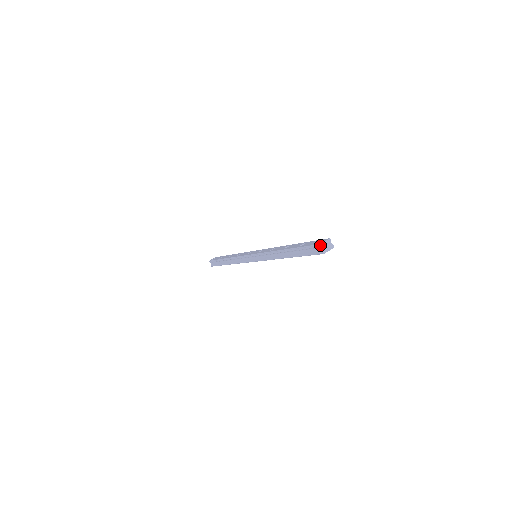
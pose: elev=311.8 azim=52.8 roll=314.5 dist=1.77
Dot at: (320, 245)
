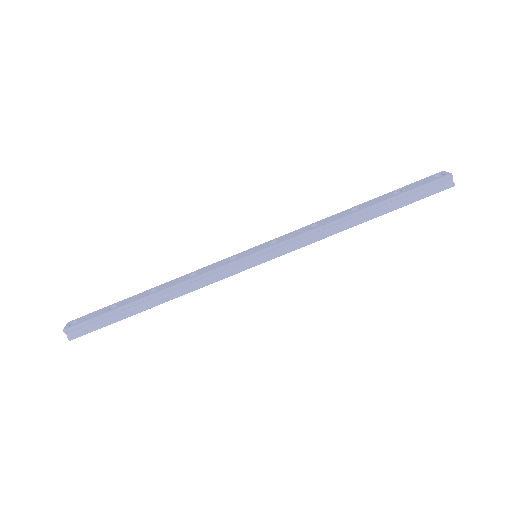
Dot at: (452, 175)
